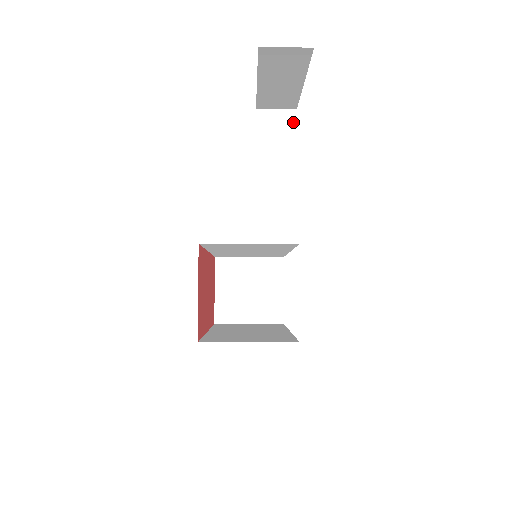
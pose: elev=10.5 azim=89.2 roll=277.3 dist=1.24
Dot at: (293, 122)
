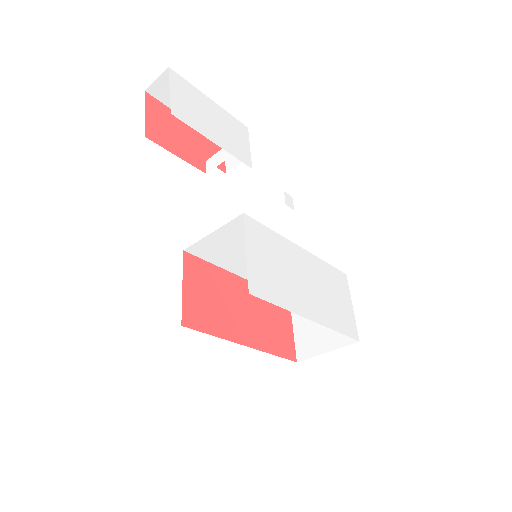
Dot at: occluded
